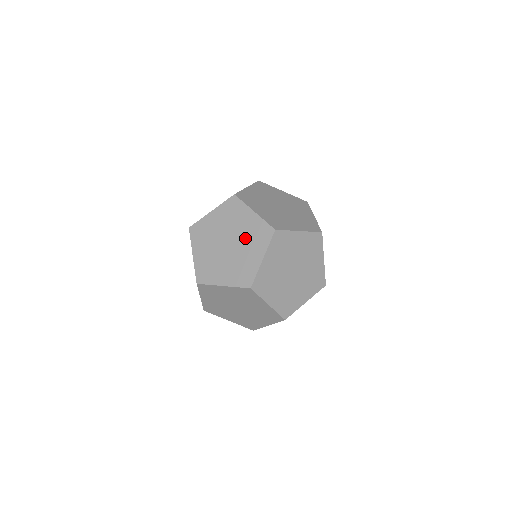
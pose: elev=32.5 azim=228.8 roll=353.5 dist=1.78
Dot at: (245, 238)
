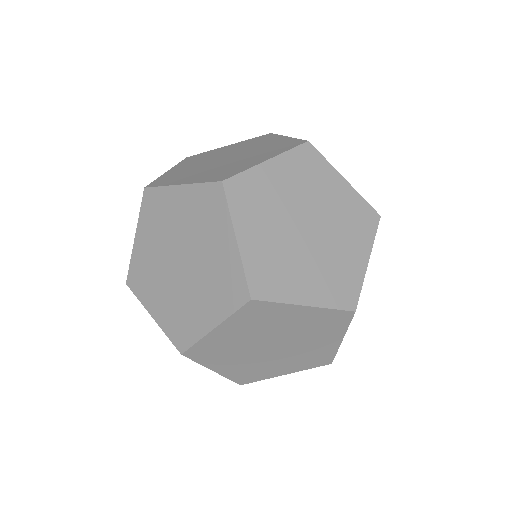
Dot at: (298, 353)
